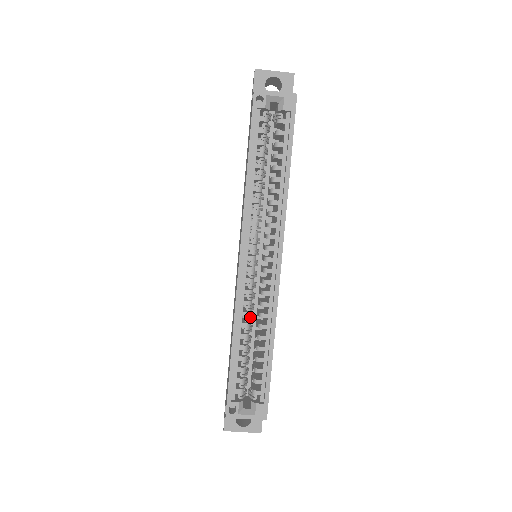
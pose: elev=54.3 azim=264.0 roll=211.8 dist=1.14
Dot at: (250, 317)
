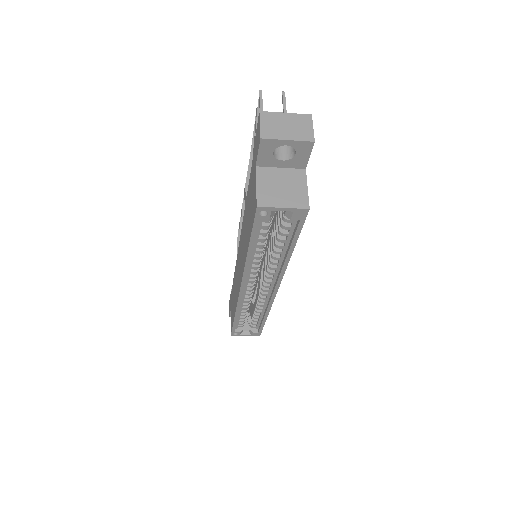
Dot at: (249, 302)
